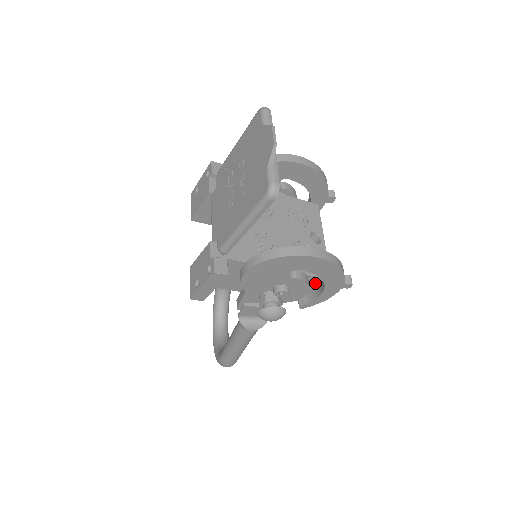
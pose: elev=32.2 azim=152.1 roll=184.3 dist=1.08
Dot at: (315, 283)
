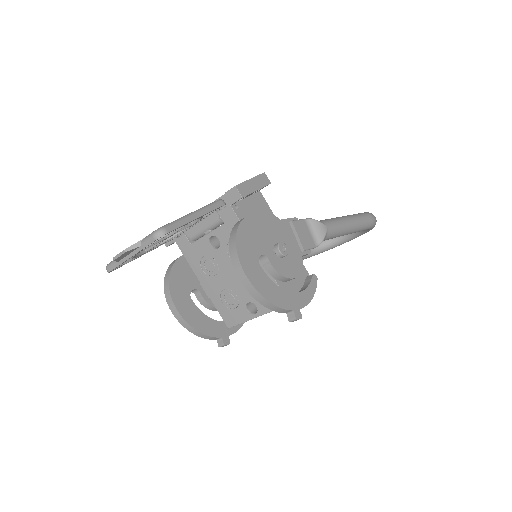
Dot at: occluded
